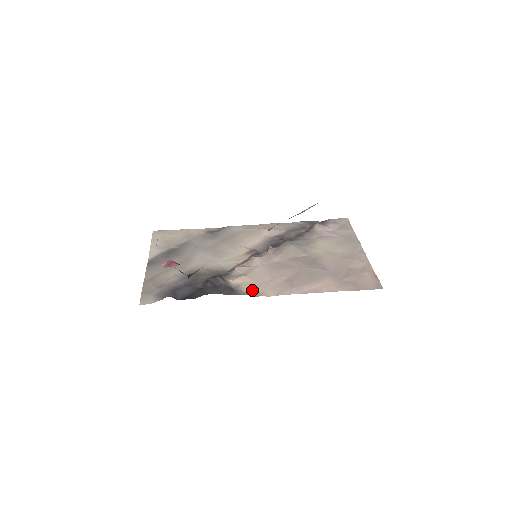
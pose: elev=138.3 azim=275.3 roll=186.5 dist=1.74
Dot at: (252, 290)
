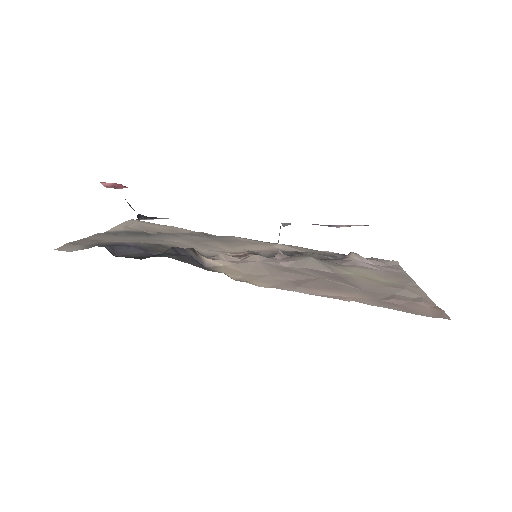
Dot at: (234, 275)
